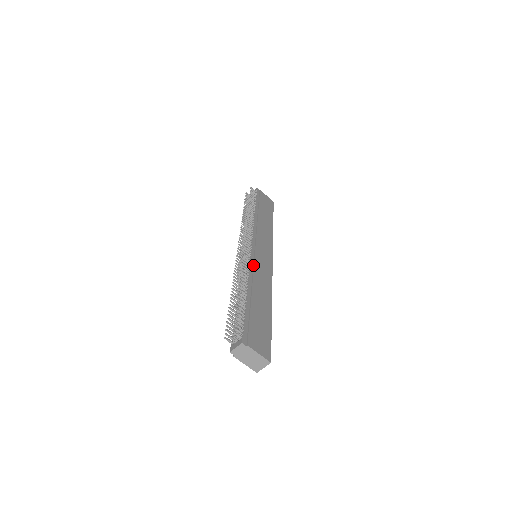
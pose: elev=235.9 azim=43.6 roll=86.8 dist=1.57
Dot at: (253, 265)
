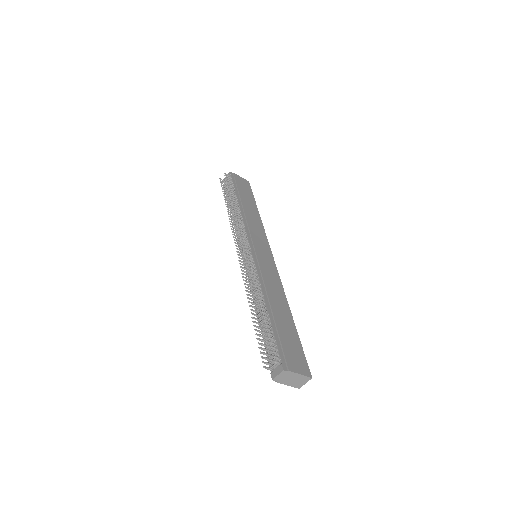
Dot at: (260, 272)
